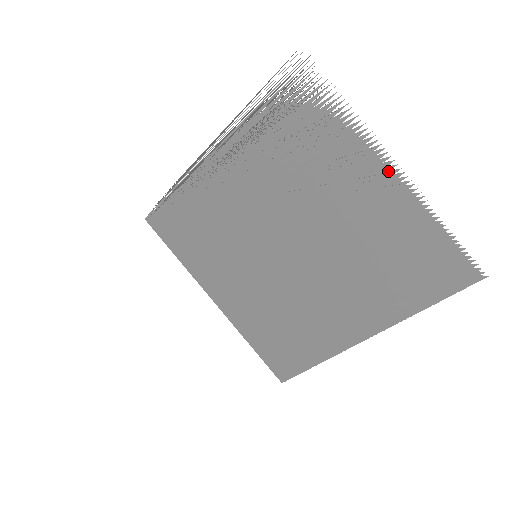
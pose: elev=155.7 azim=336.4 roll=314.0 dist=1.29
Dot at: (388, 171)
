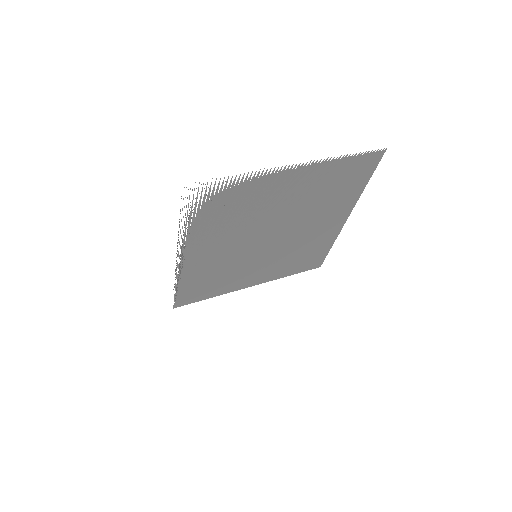
Dot at: (295, 170)
